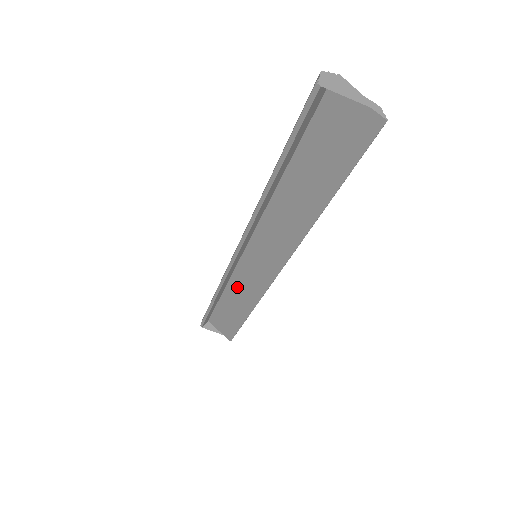
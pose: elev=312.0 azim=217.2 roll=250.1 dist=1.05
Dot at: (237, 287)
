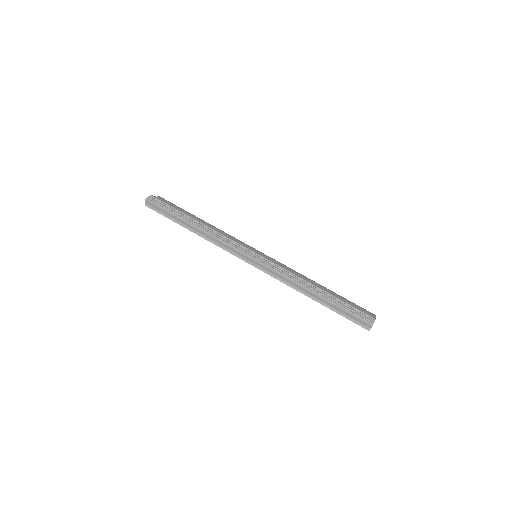
Dot at: occluded
